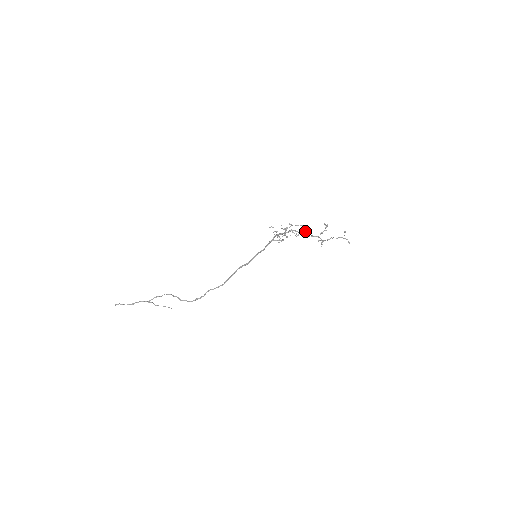
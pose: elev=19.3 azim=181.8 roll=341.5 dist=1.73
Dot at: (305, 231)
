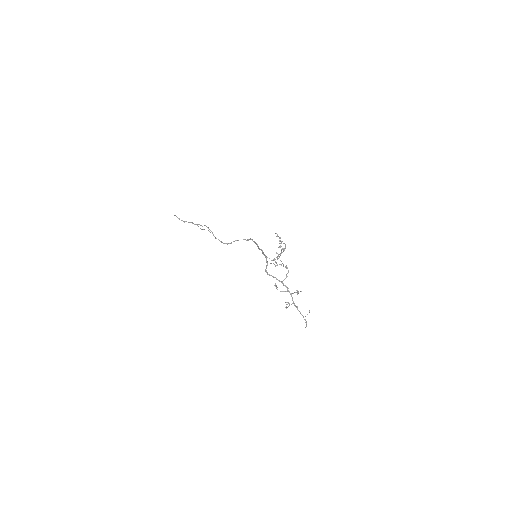
Dot at: (283, 280)
